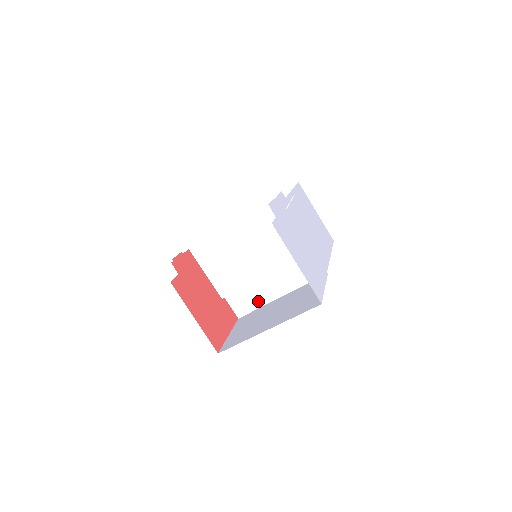
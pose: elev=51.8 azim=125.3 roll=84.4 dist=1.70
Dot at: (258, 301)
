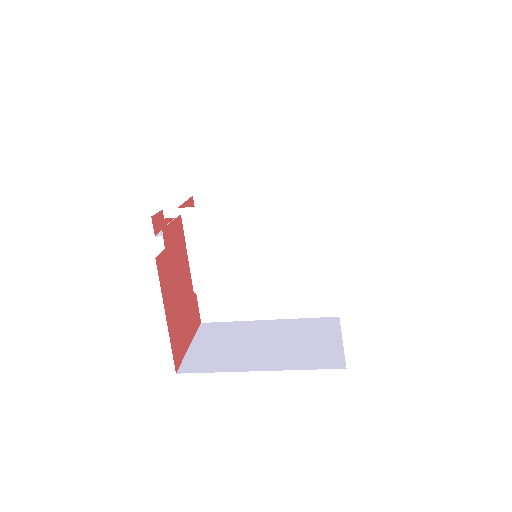
Dot at: (237, 313)
